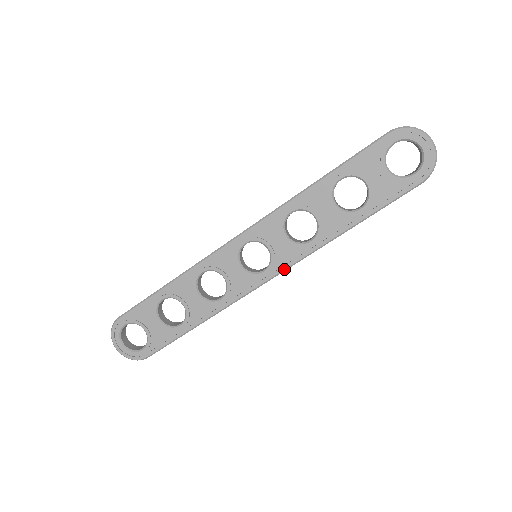
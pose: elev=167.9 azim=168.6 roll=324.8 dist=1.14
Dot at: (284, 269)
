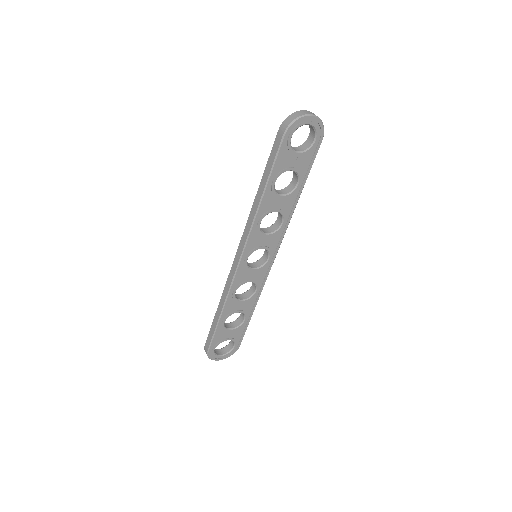
Dot at: (279, 247)
